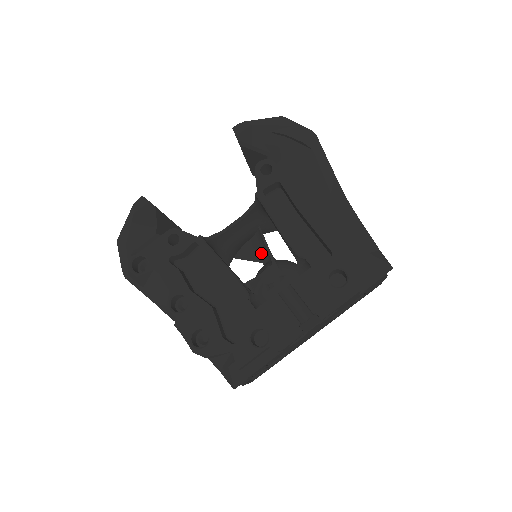
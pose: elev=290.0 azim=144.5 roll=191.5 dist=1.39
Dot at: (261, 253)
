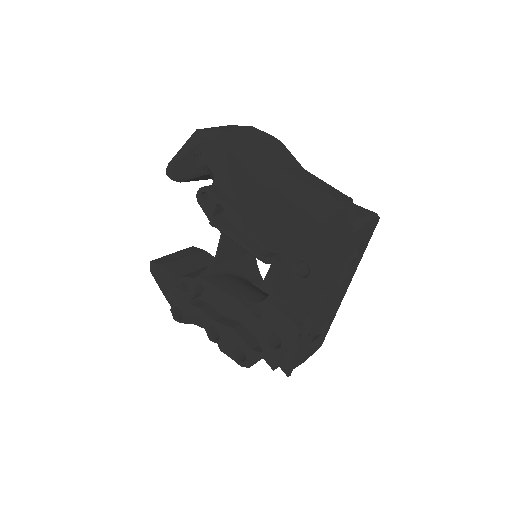
Dot at: occluded
